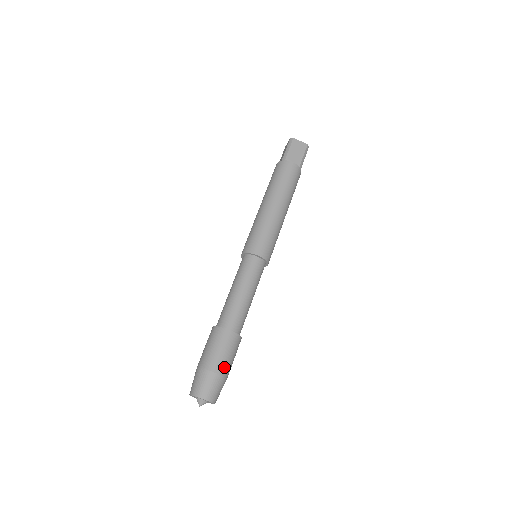
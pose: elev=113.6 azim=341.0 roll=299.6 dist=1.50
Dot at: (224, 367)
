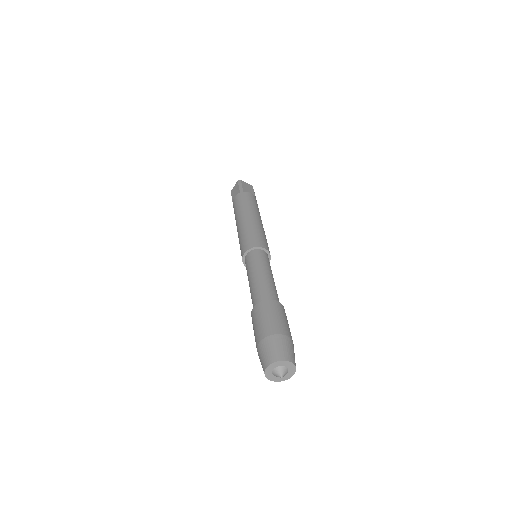
Dot at: (289, 332)
